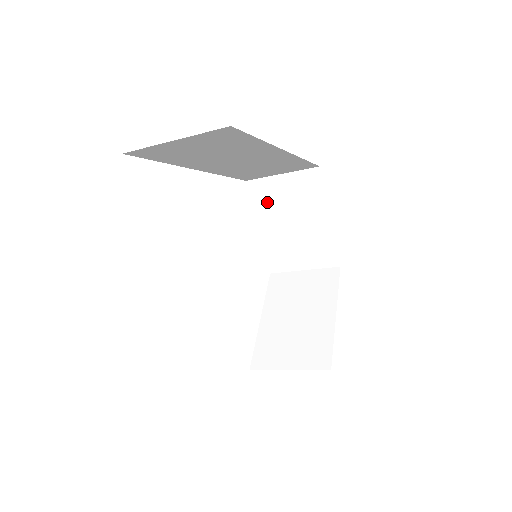
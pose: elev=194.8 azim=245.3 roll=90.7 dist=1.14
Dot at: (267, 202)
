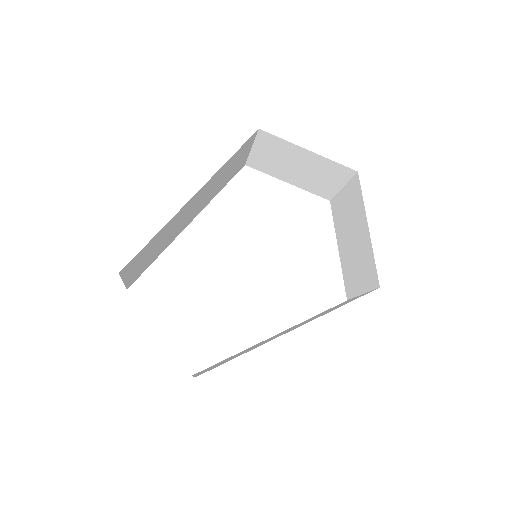
Dot at: (269, 167)
